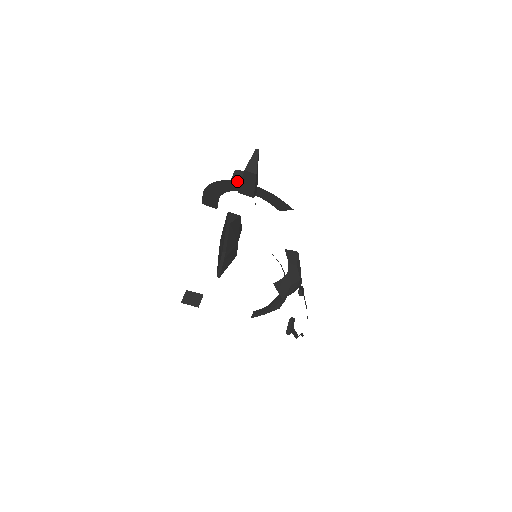
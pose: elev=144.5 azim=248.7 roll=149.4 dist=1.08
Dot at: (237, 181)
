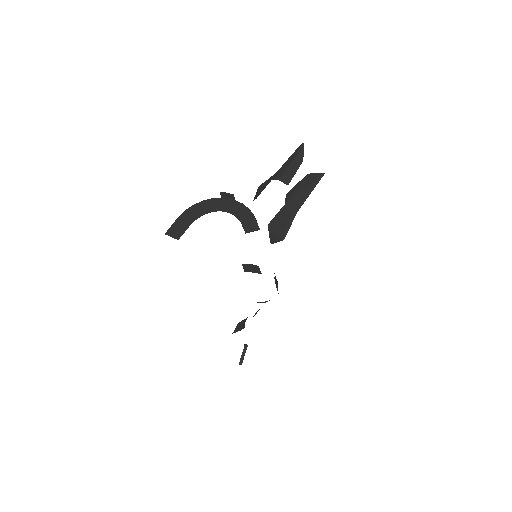
Dot at: (227, 198)
